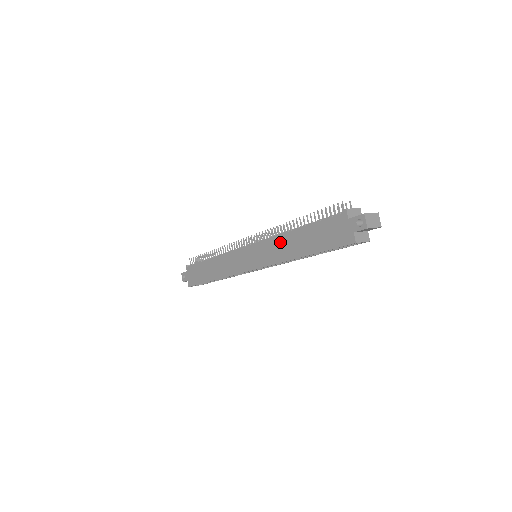
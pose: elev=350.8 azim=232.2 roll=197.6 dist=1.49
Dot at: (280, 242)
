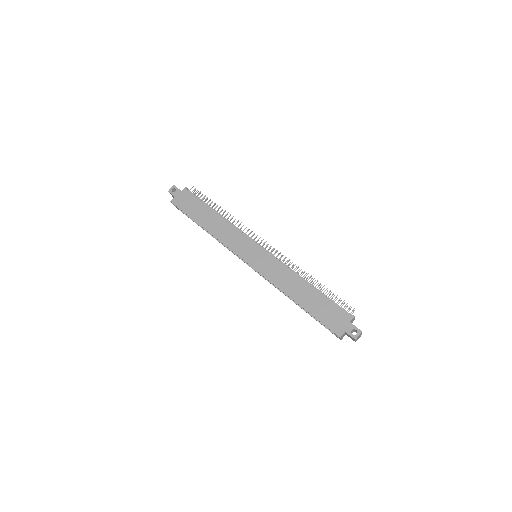
Dot at: (290, 276)
